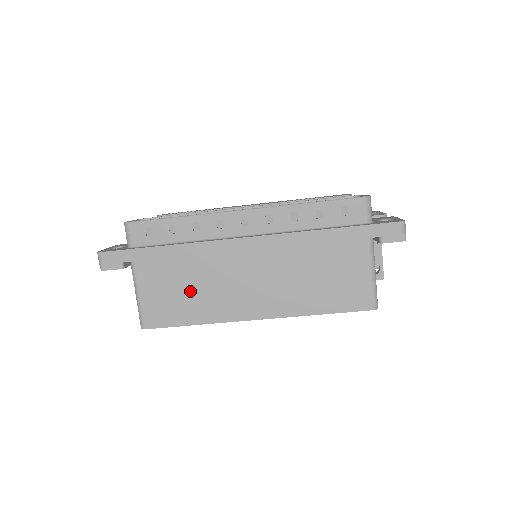
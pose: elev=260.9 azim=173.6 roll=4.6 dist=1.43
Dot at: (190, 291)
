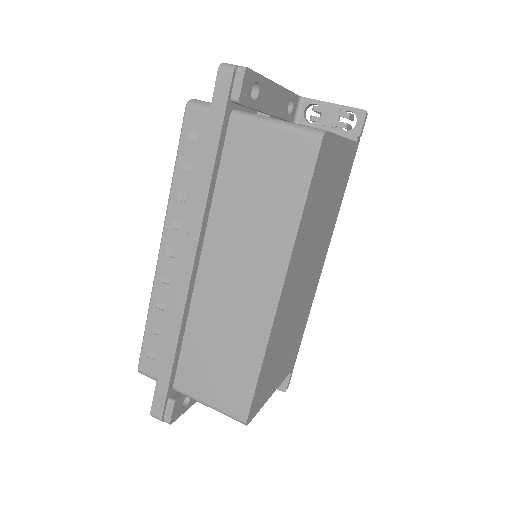
Dot at: (222, 350)
